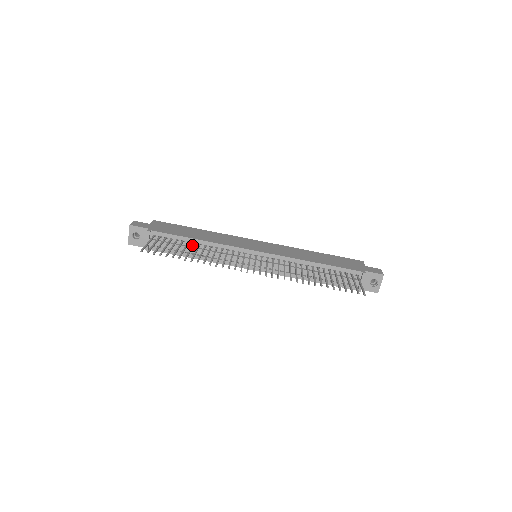
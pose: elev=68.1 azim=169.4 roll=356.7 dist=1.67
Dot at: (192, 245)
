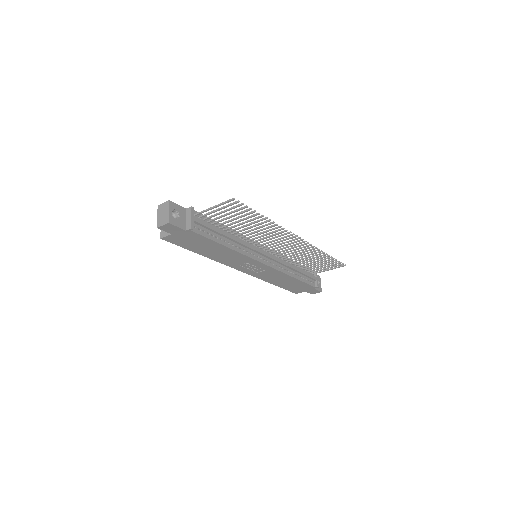
Dot at: (231, 226)
